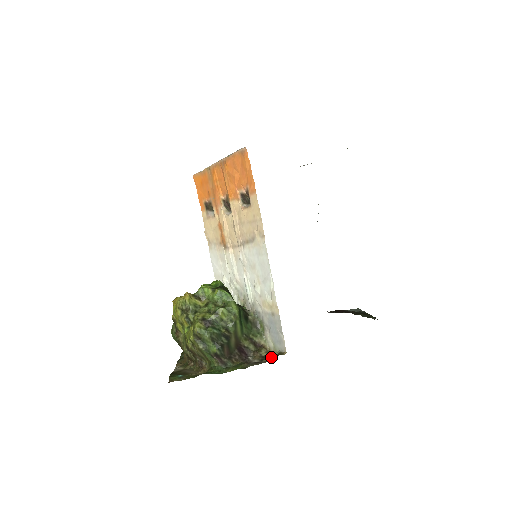
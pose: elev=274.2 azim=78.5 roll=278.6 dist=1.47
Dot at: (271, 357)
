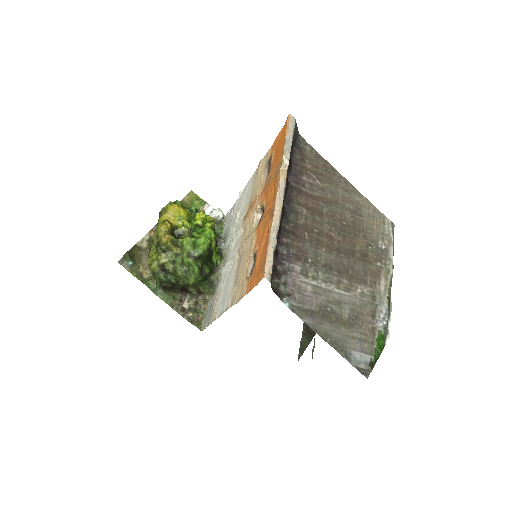
Dot at: (197, 315)
